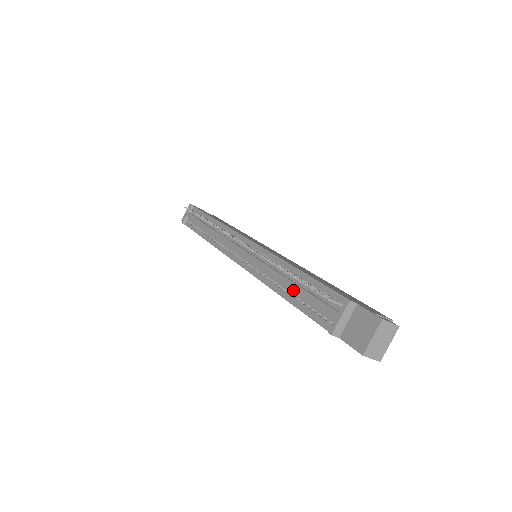
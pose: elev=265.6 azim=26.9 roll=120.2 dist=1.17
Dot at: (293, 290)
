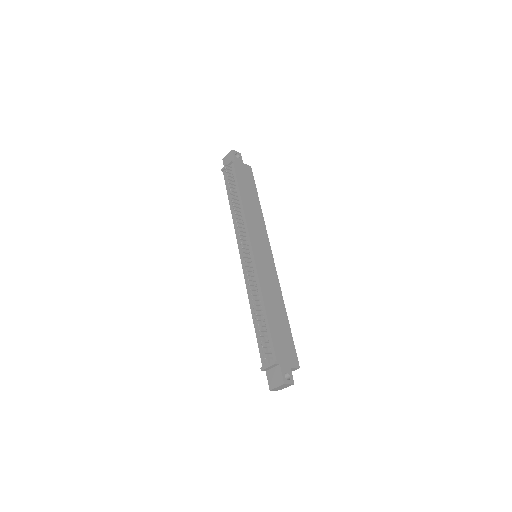
Dot at: (258, 321)
